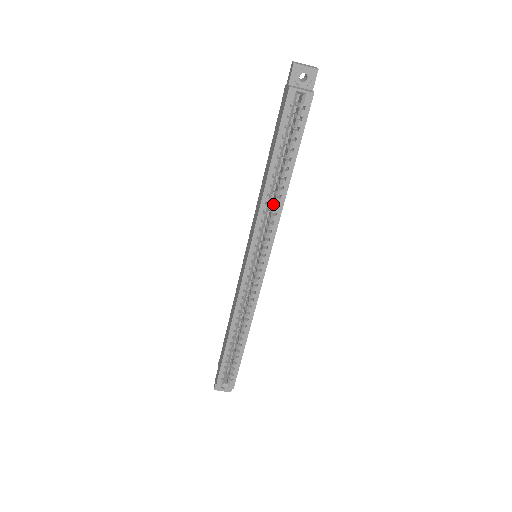
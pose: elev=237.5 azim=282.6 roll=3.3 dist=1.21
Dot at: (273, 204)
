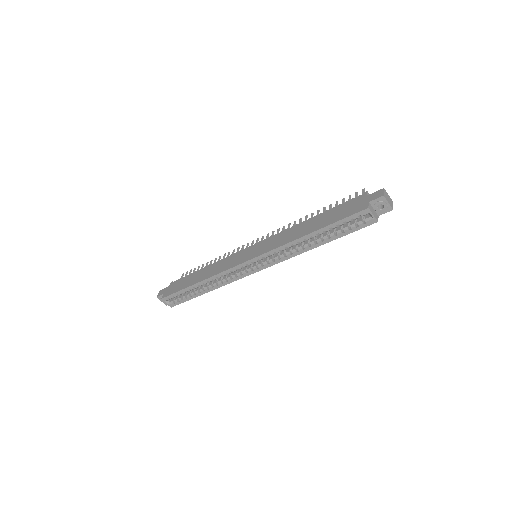
Dot at: (295, 246)
